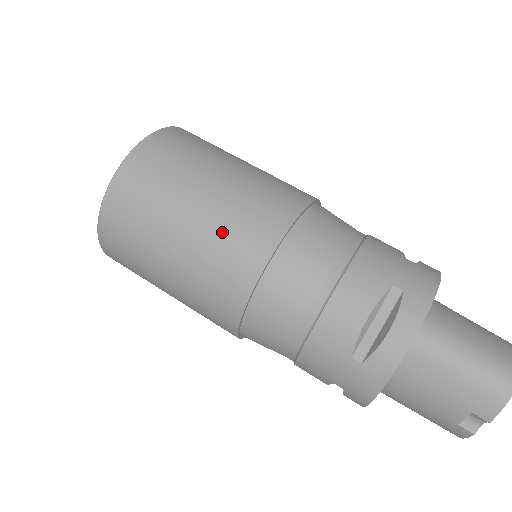
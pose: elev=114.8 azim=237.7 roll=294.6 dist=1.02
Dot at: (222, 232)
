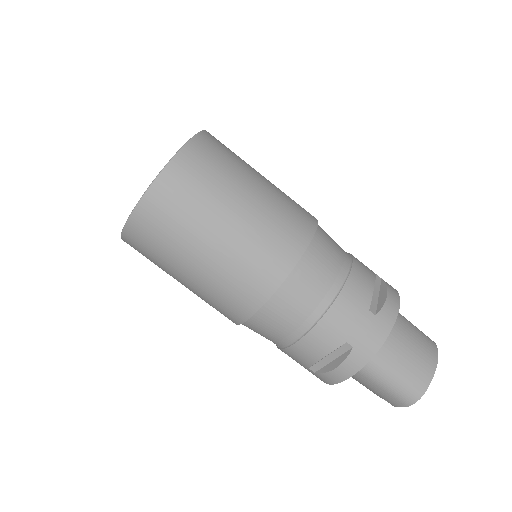
Dot at: (220, 286)
